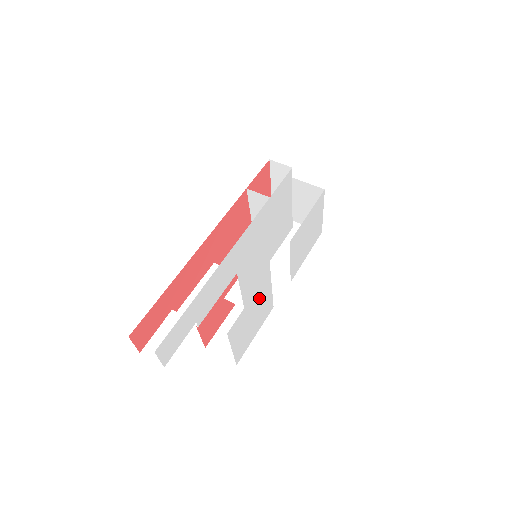
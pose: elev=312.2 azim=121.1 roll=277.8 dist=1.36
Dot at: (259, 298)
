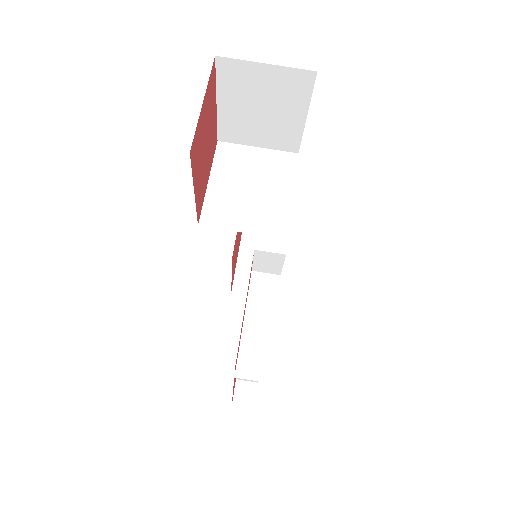
Dot at: occluded
